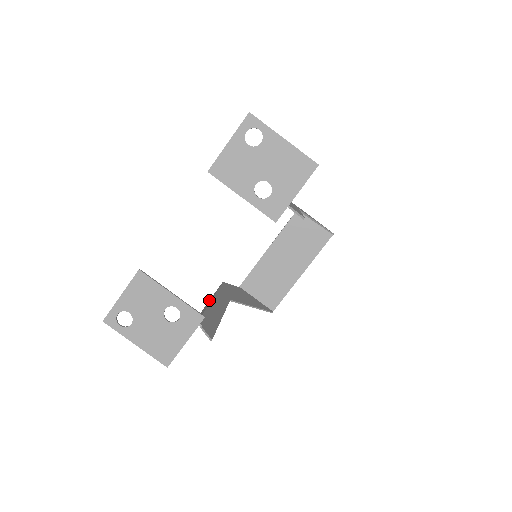
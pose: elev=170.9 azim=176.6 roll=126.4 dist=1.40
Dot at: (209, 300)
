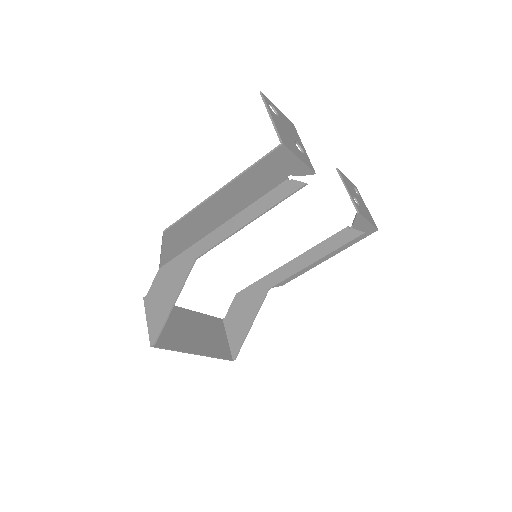
Dot at: (163, 247)
